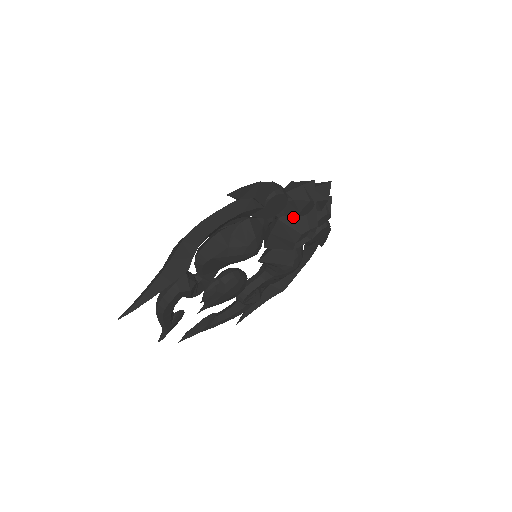
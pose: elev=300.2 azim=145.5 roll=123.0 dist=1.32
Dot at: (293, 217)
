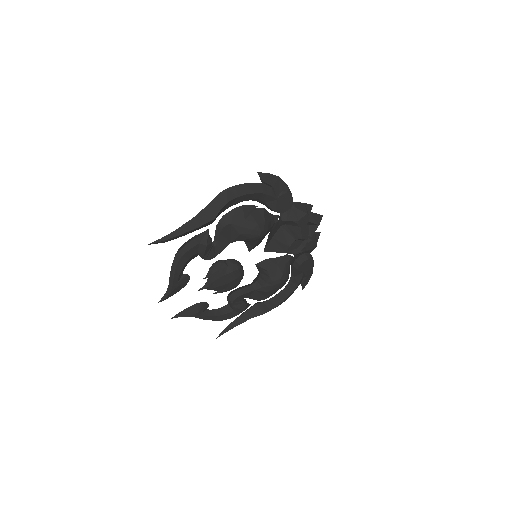
Dot at: (292, 228)
